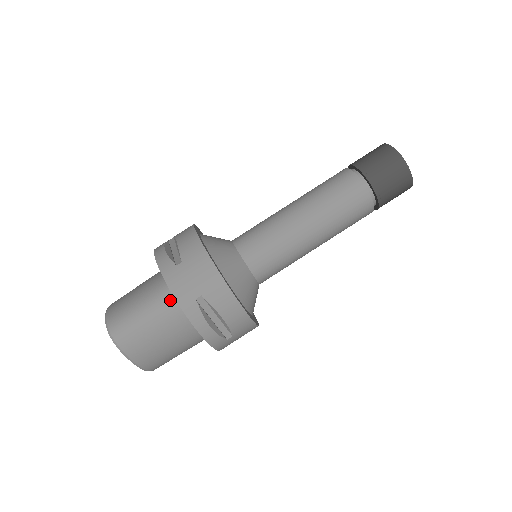
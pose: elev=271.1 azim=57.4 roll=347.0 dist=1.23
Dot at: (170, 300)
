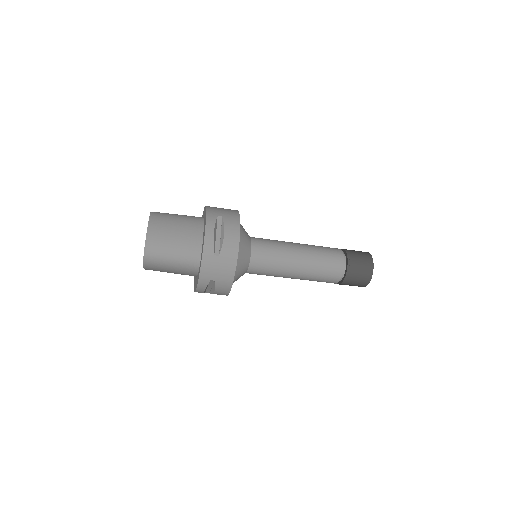
Dot at: (194, 263)
